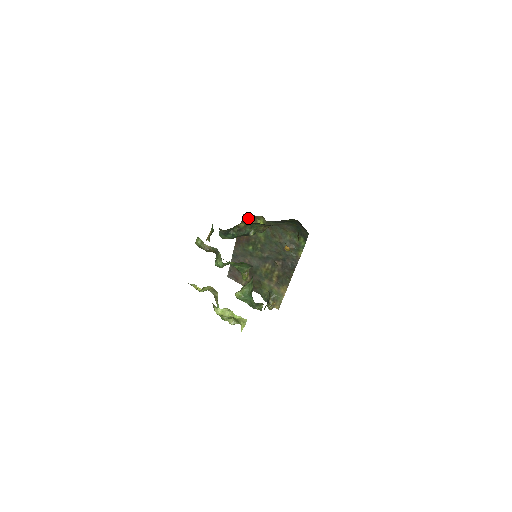
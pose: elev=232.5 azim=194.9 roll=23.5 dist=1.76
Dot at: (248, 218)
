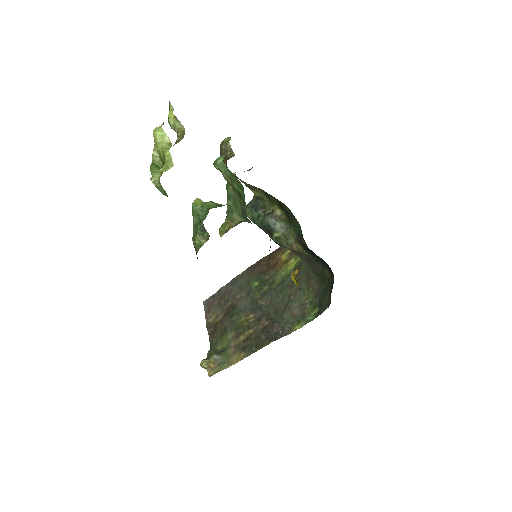
Dot at: (286, 250)
